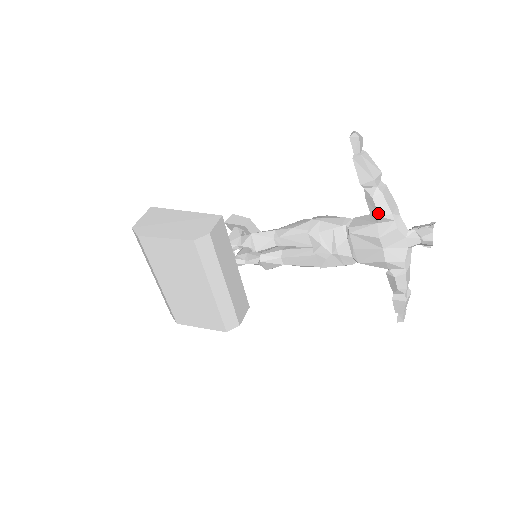
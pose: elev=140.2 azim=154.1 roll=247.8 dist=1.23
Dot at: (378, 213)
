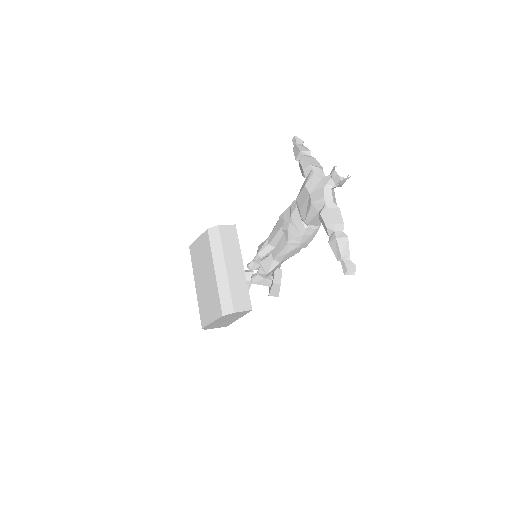
Dot at: (302, 168)
